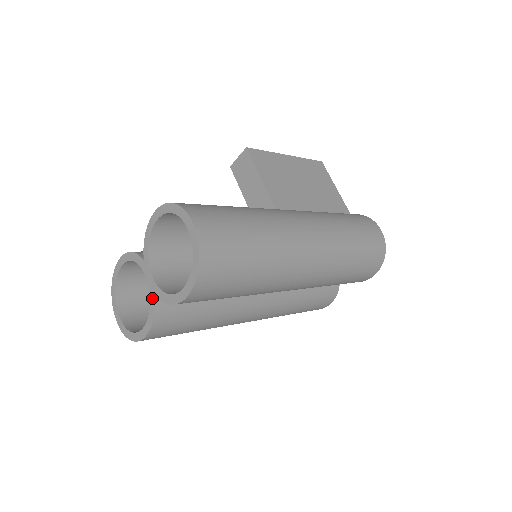
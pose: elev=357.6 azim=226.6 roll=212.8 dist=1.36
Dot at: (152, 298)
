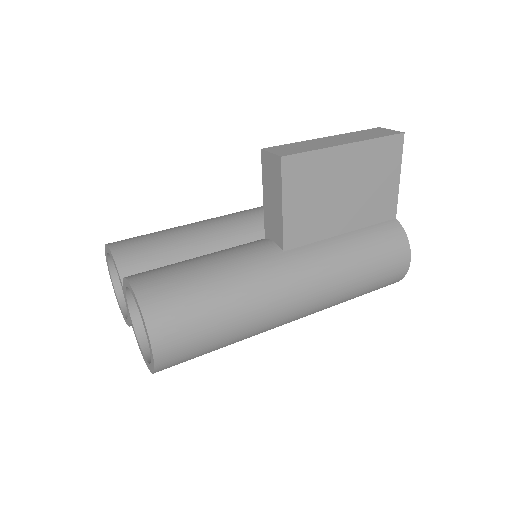
Dot at: (128, 318)
